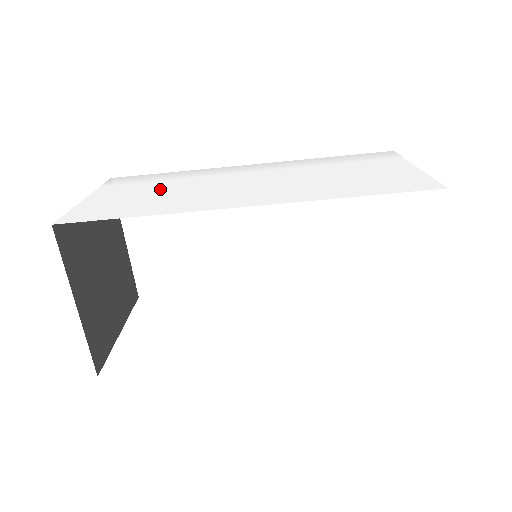
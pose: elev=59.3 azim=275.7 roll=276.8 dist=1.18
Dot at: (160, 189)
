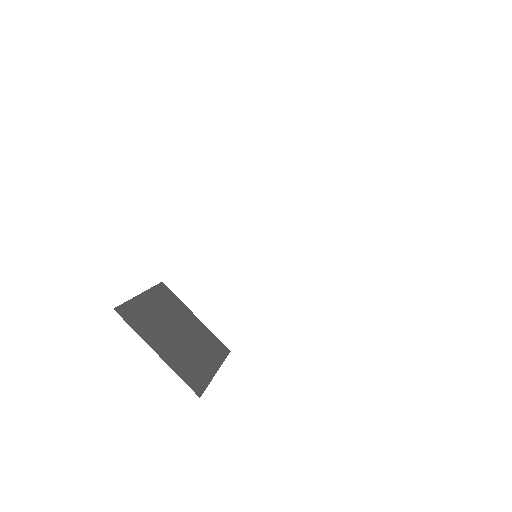
Dot at: occluded
